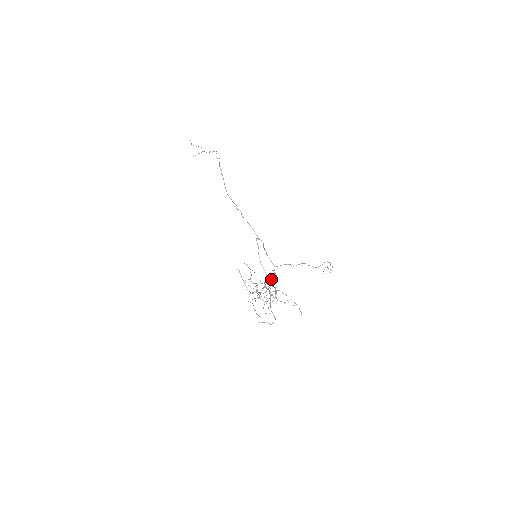
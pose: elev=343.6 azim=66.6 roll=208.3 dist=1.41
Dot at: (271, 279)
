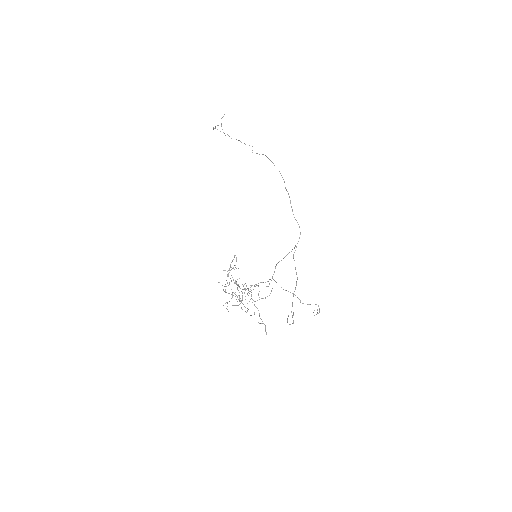
Dot at: occluded
